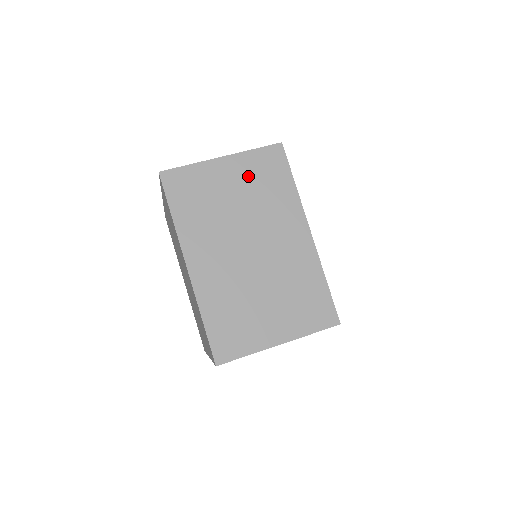
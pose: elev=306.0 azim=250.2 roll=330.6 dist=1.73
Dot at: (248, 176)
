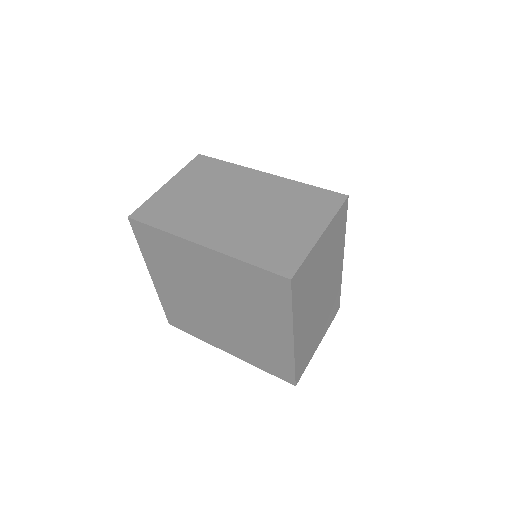
Dot at: (330, 240)
